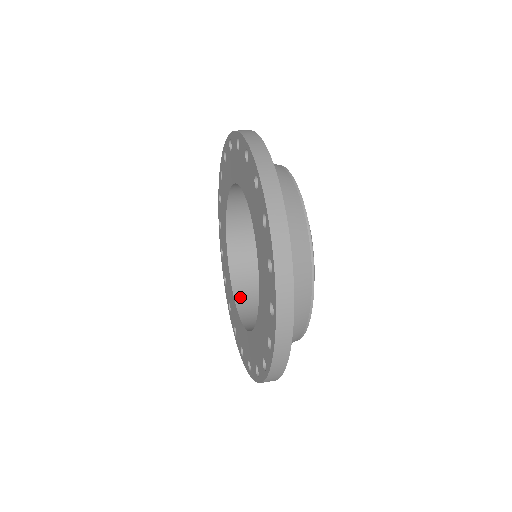
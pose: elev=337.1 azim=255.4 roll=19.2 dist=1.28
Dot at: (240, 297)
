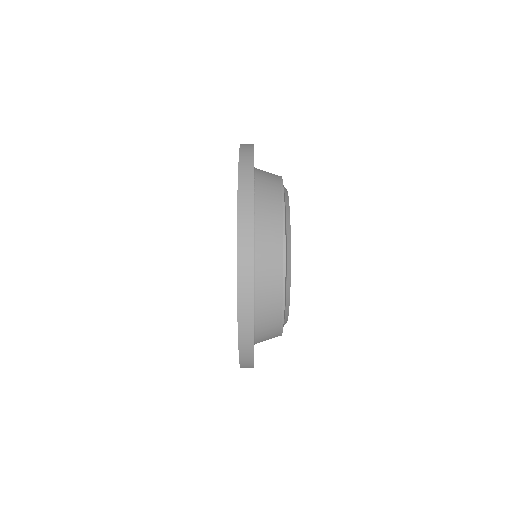
Dot at: occluded
